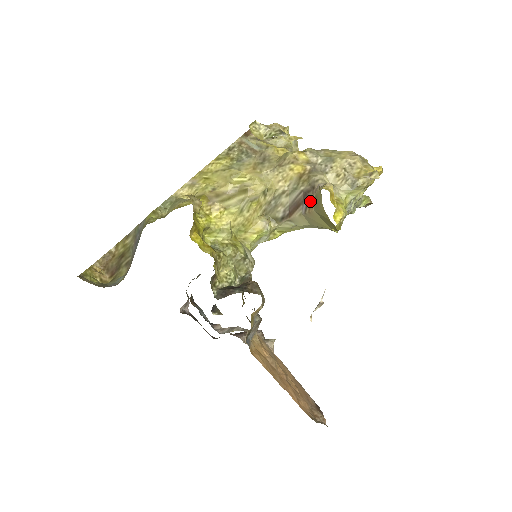
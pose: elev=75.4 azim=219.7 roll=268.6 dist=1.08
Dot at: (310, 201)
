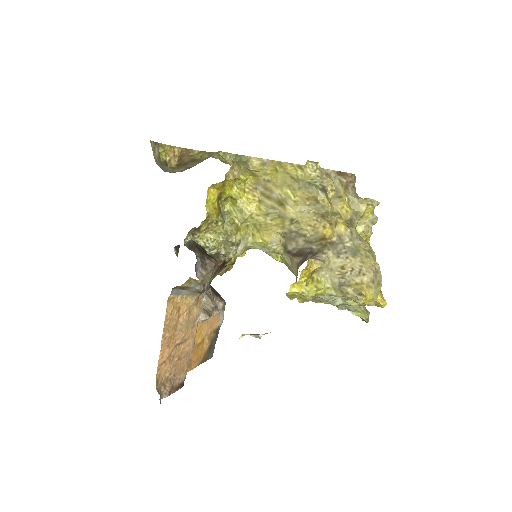
Dot at: (305, 260)
